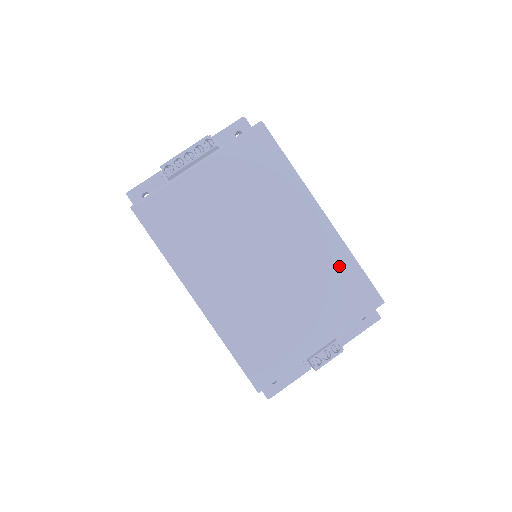
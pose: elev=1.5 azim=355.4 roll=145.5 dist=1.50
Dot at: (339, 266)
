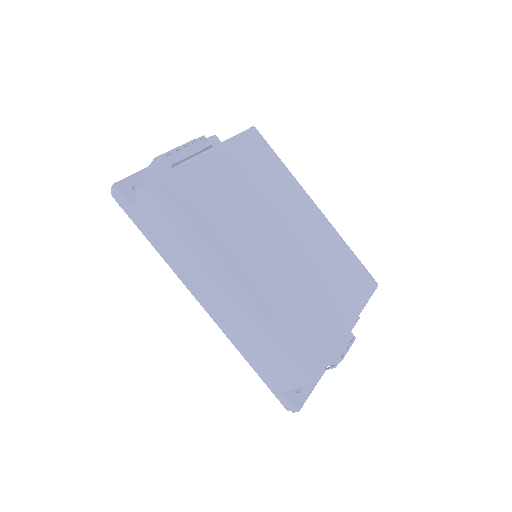
Dot at: (341, 253)
